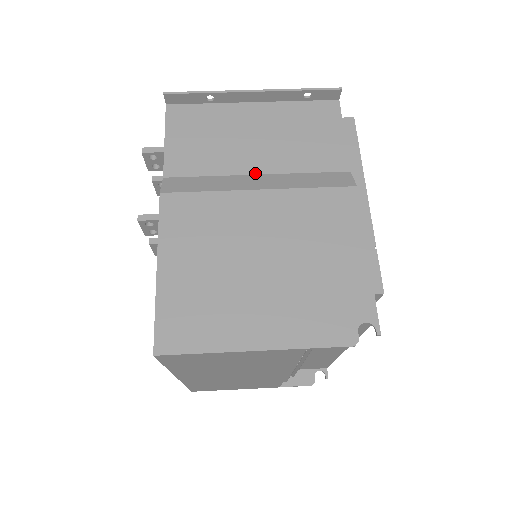
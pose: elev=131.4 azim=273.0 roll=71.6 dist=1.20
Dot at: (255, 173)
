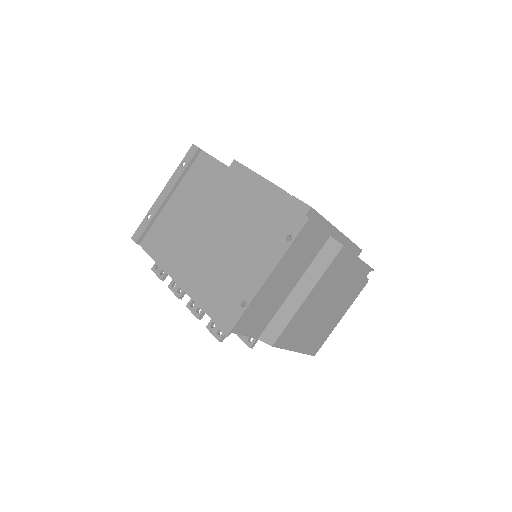
Dot at: (292, 289)
